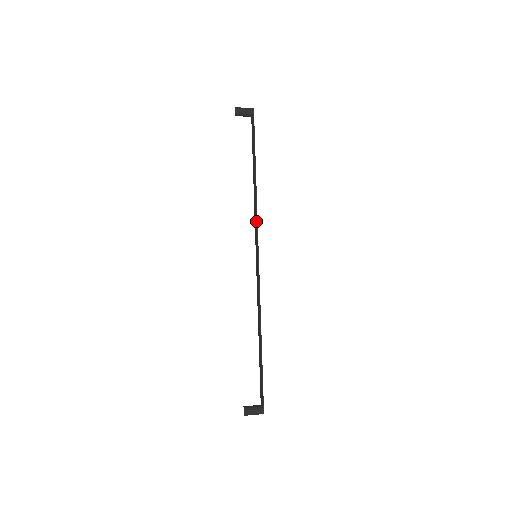
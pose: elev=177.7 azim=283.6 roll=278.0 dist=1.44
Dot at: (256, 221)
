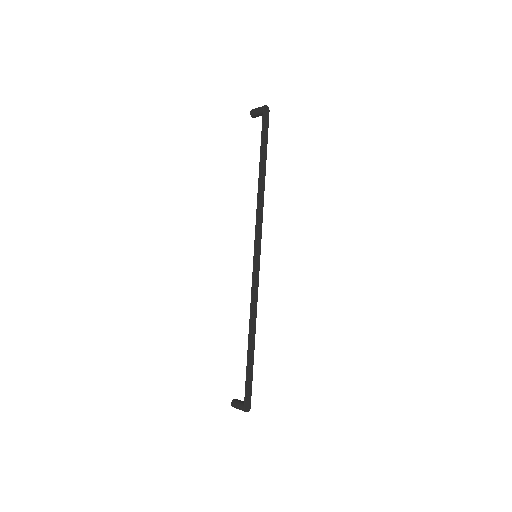
Dot at: (256, 221)
